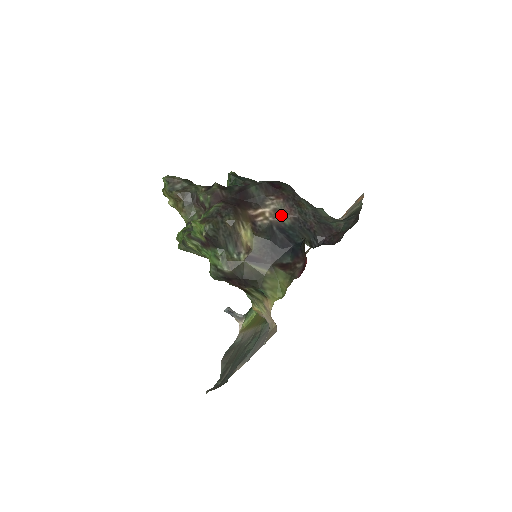
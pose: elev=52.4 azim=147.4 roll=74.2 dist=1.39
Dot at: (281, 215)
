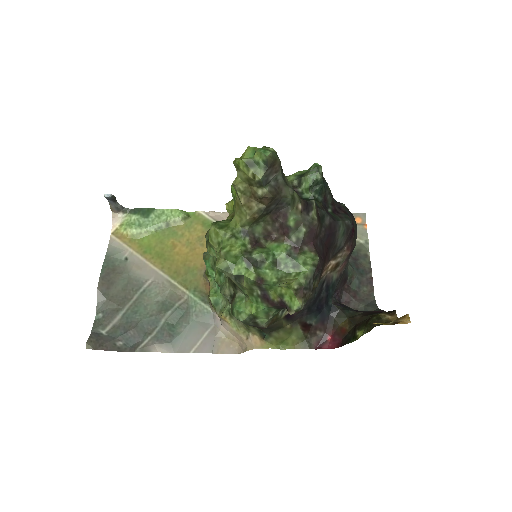
Dot at: (337, 270)
